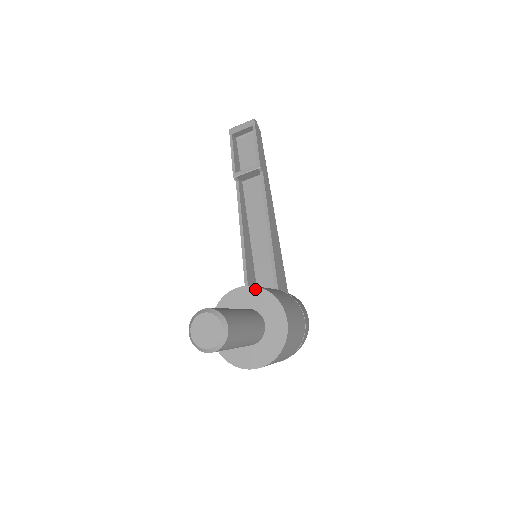
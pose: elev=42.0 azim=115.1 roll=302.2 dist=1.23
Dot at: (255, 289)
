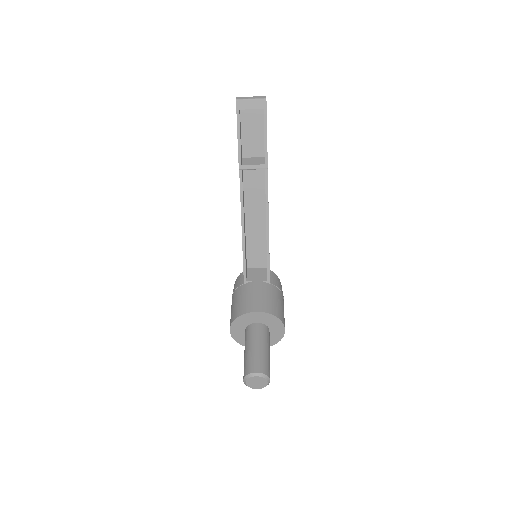
Dot at: (268, 315)
